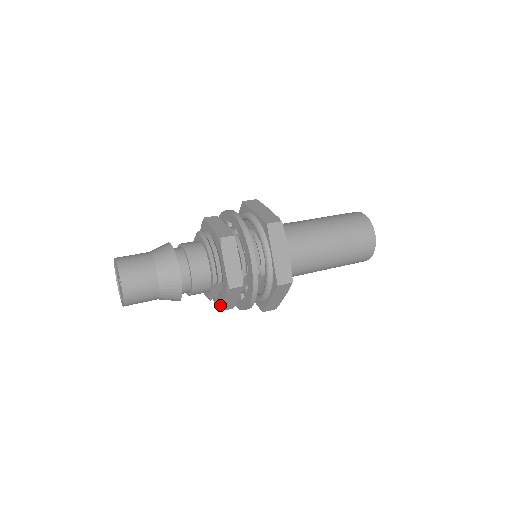
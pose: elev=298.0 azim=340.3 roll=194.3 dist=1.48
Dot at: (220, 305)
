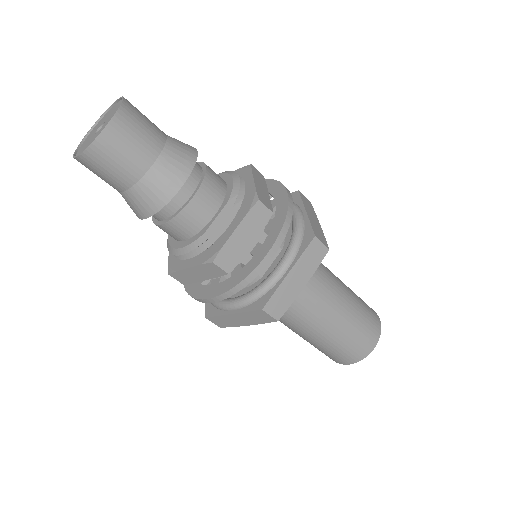
Dot at: (217, 249)
